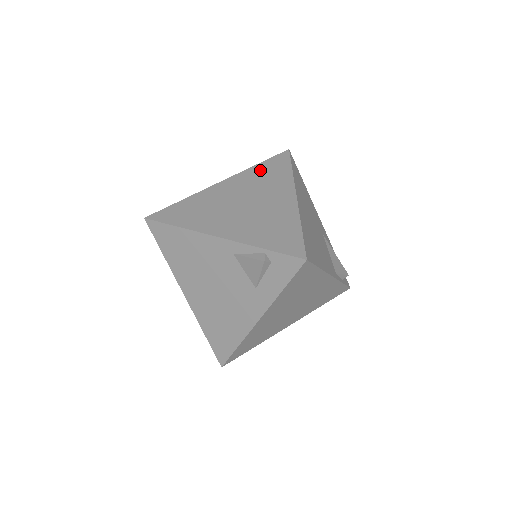
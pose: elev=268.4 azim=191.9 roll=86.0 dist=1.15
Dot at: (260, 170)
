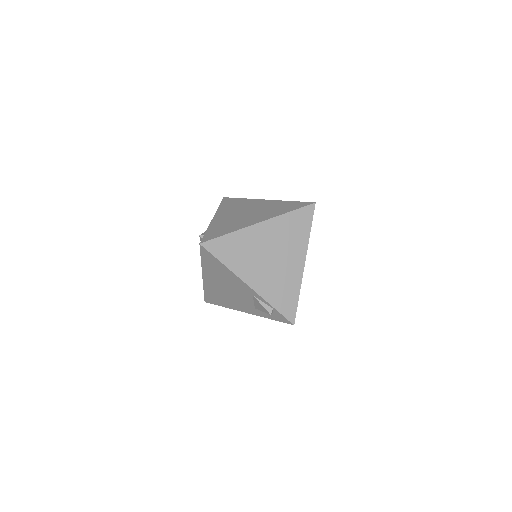
Dot at: (290, 221)
